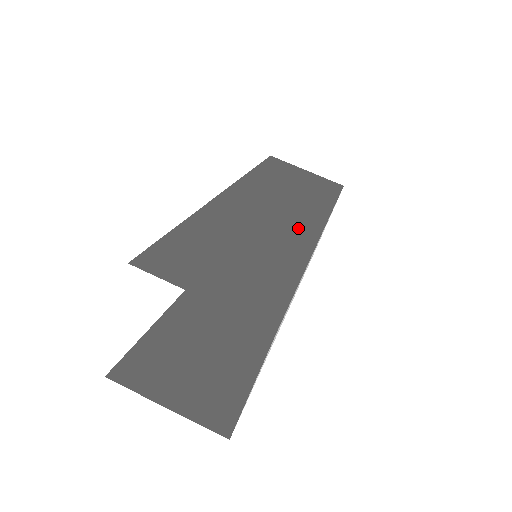
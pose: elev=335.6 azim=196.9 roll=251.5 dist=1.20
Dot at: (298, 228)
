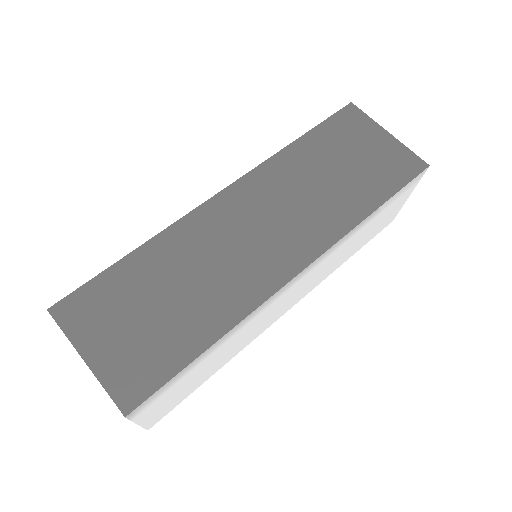
Dot at: (272, 262)
